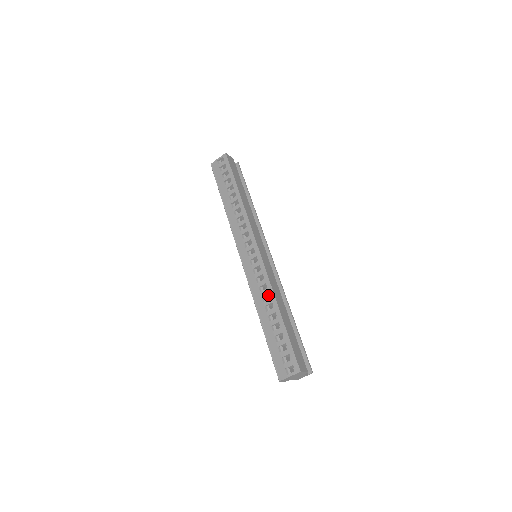
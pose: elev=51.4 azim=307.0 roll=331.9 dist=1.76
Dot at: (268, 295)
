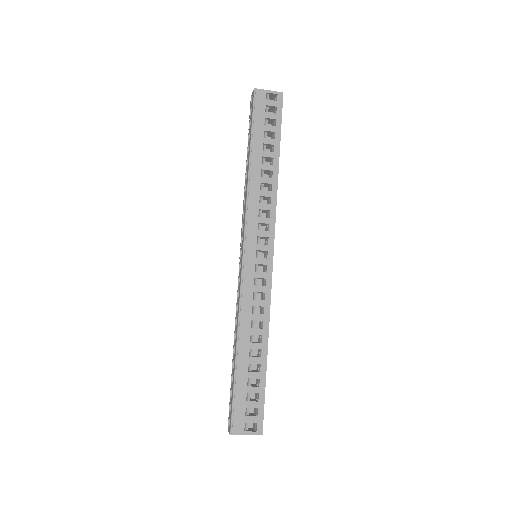
Dot at: occluded
